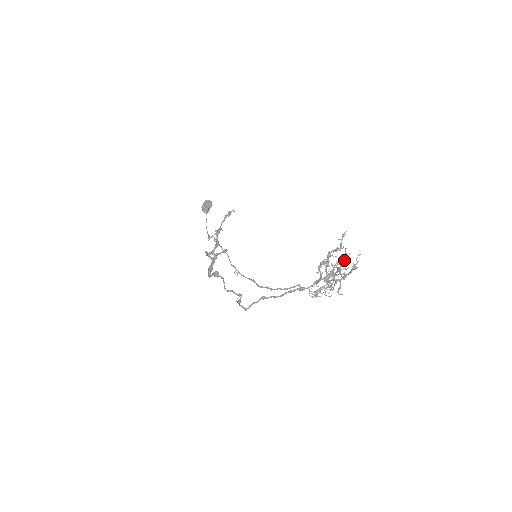
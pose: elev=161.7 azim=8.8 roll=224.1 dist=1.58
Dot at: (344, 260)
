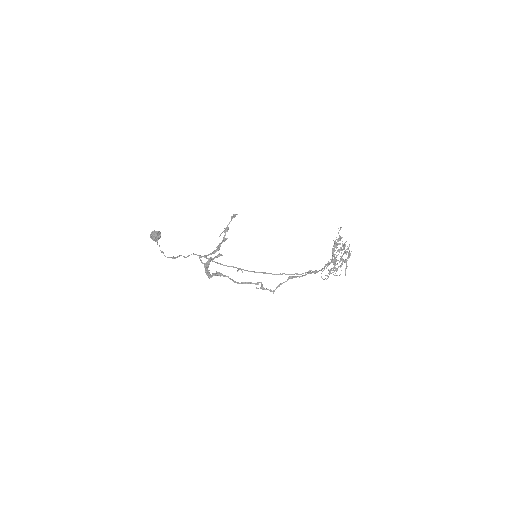
Dot at: (340, 250)
